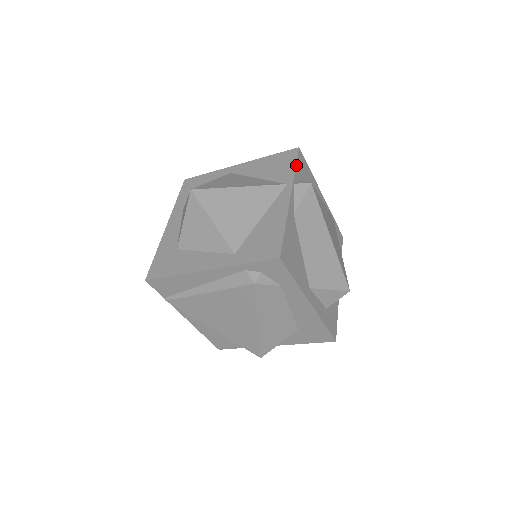
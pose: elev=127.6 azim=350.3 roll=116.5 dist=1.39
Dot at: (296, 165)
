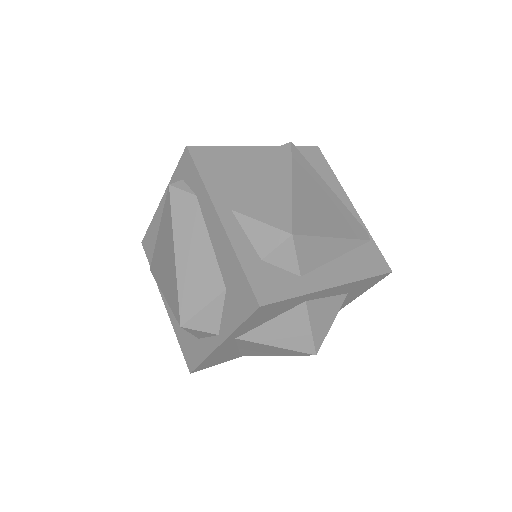
Dot at: (297, 146)
